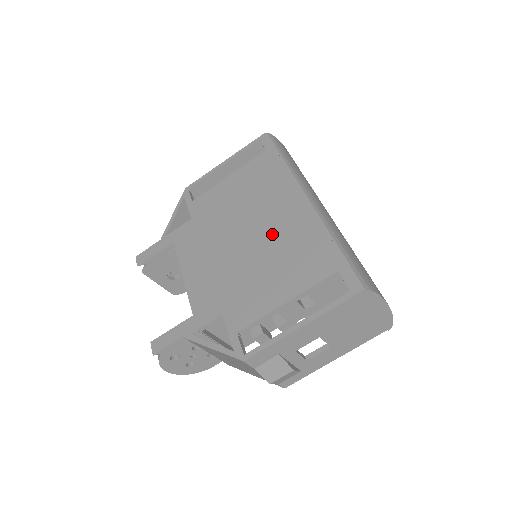
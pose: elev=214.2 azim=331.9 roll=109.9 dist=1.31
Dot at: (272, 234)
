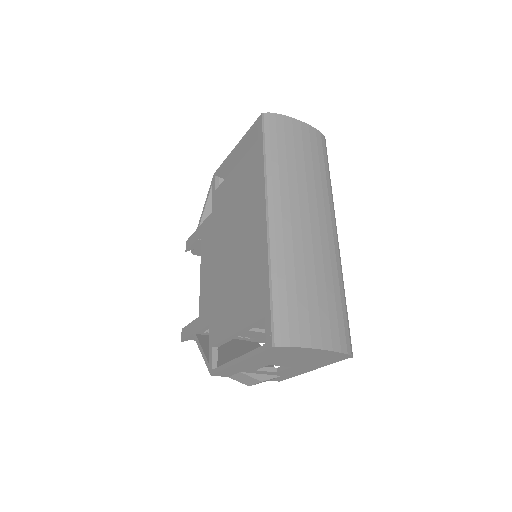
Dot at: (242, 253)
